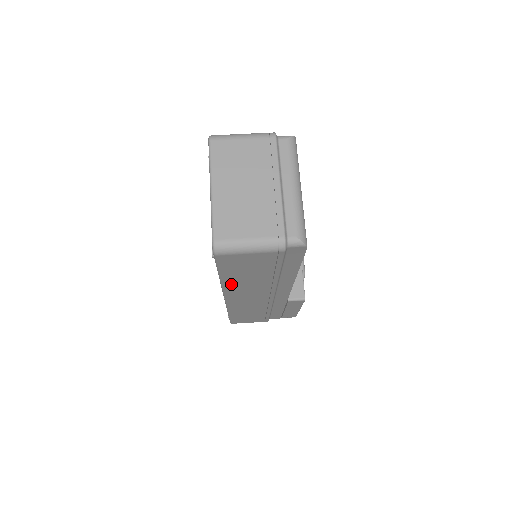
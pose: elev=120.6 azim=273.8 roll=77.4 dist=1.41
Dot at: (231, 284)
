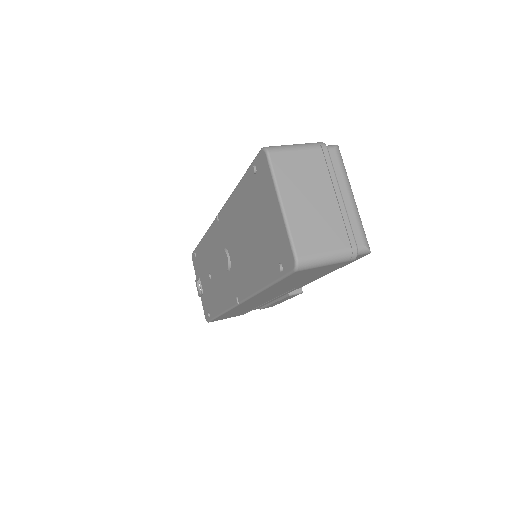
Dot at: (267, 291)
